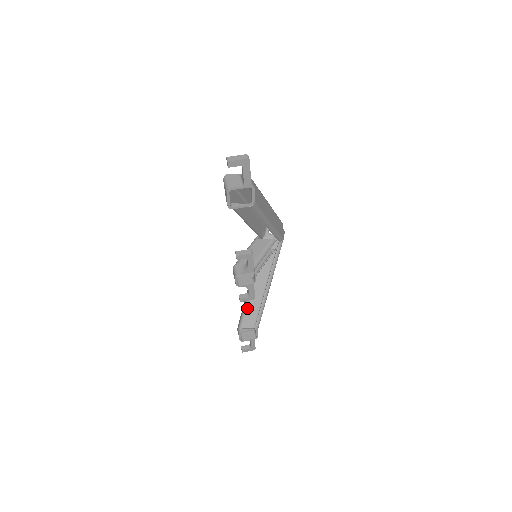
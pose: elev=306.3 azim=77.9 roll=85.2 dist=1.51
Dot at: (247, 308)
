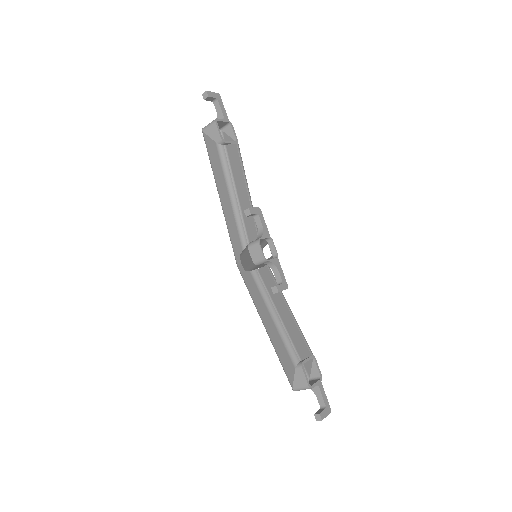
Dot at: (285, 333)
